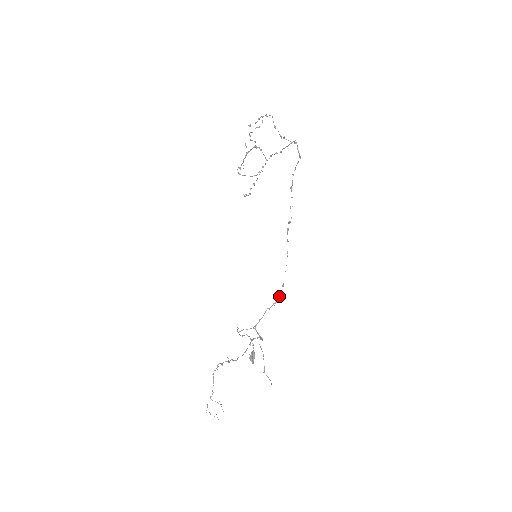
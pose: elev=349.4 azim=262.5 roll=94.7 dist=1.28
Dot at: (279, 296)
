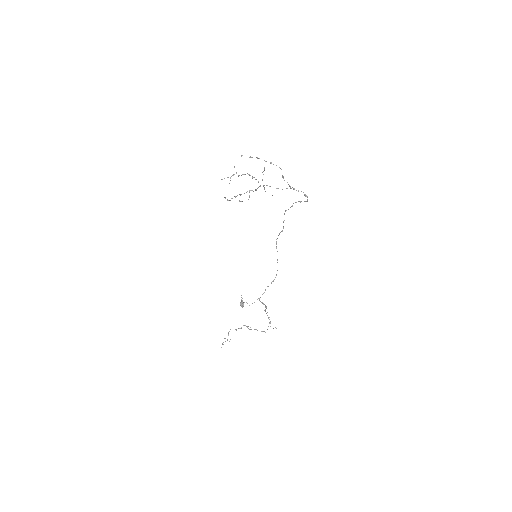
Dot at: (275, 277)
